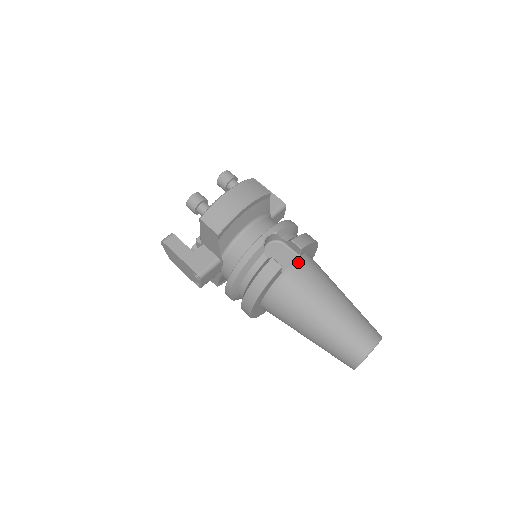
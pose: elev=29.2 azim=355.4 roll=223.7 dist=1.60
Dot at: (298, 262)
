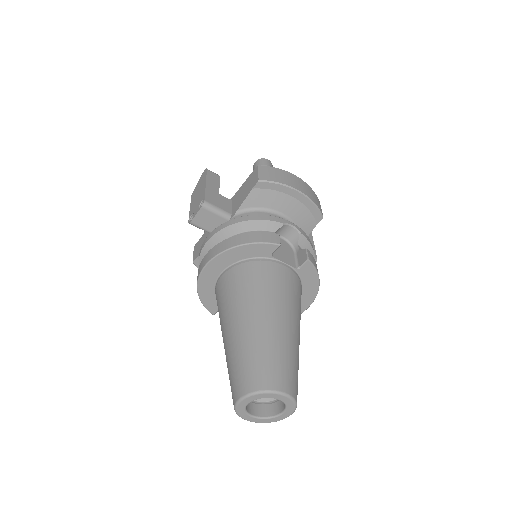
Dot at: (292, 270)
